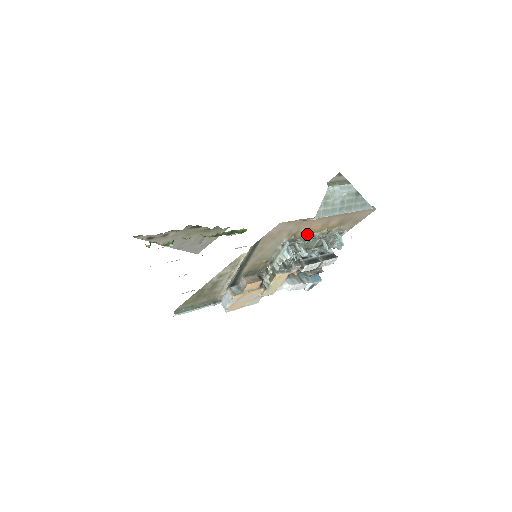
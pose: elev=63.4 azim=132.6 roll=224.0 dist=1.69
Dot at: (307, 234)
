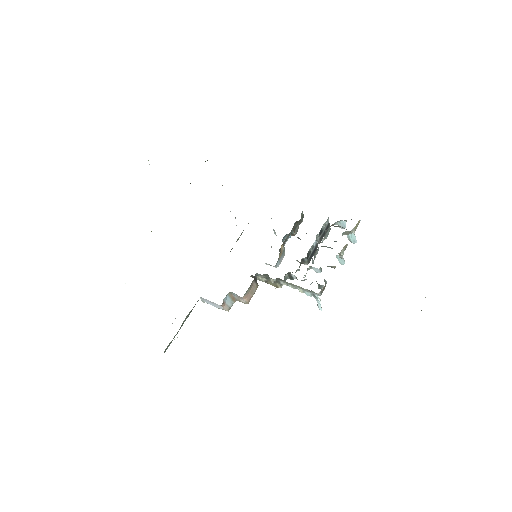
Dot at: (335, 266)
